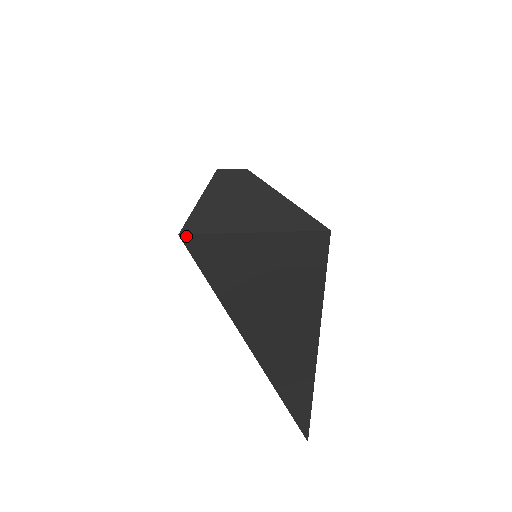
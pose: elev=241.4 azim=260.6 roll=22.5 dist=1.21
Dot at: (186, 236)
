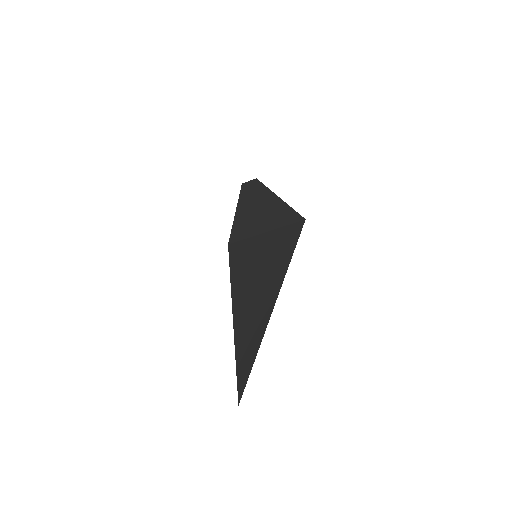
Dot at: (231, 245)
